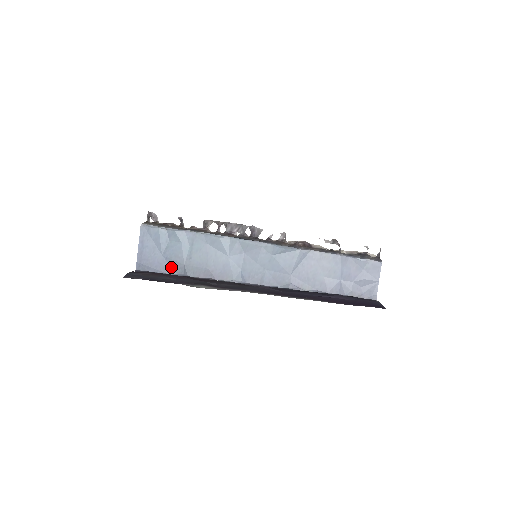
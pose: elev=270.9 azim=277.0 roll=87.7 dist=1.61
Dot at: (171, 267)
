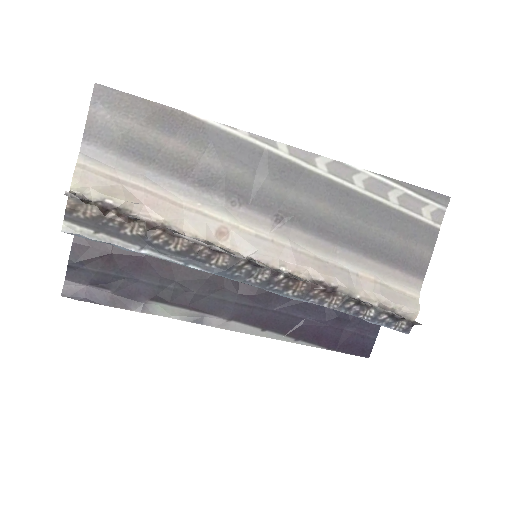
Dot at: occluded
